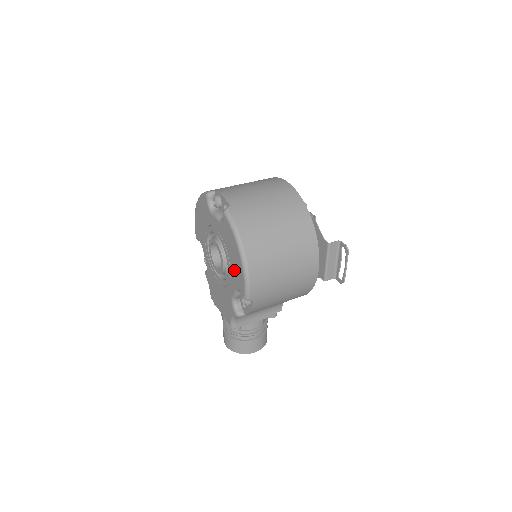
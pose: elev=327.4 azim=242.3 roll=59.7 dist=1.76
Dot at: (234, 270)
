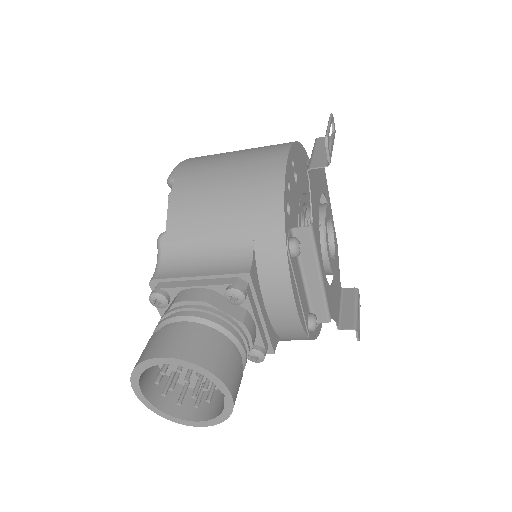
Dot at: occluded
